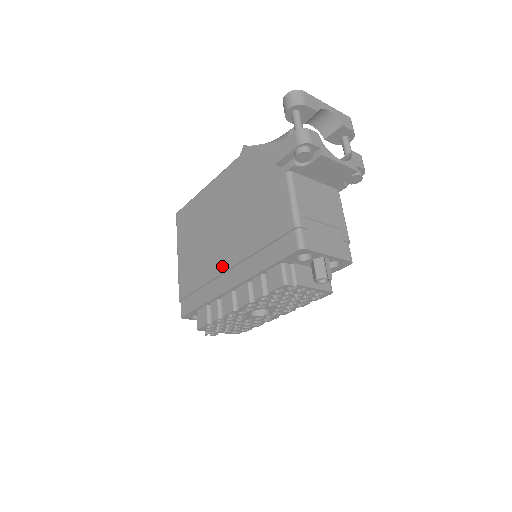
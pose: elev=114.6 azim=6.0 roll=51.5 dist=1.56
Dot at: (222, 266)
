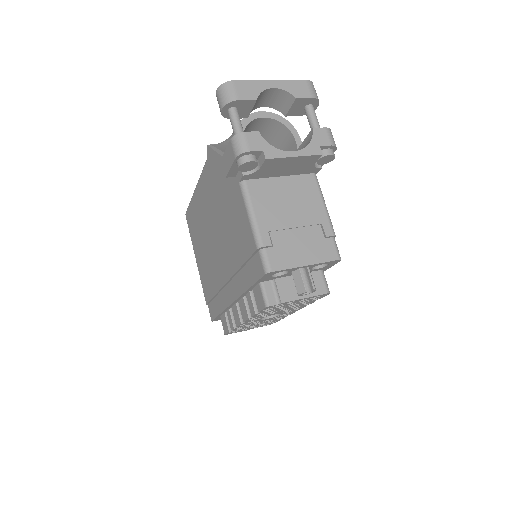
Dot at: (222, 278)
